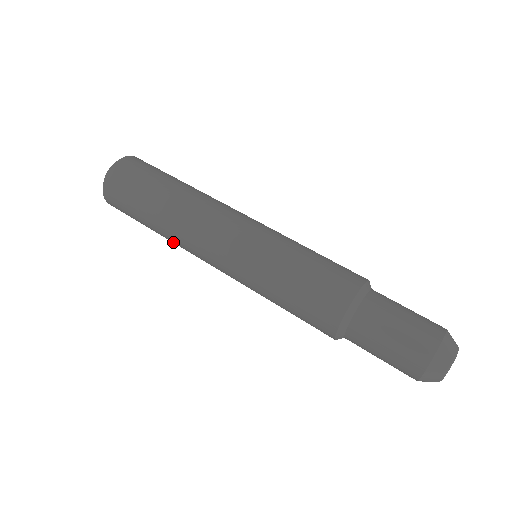
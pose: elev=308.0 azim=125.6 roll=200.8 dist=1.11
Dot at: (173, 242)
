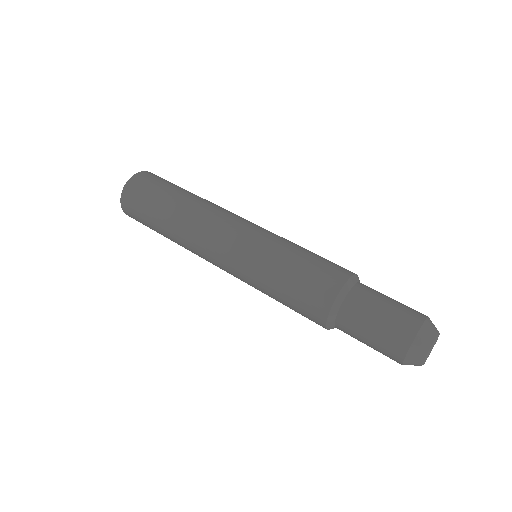
Dot at: occluded
